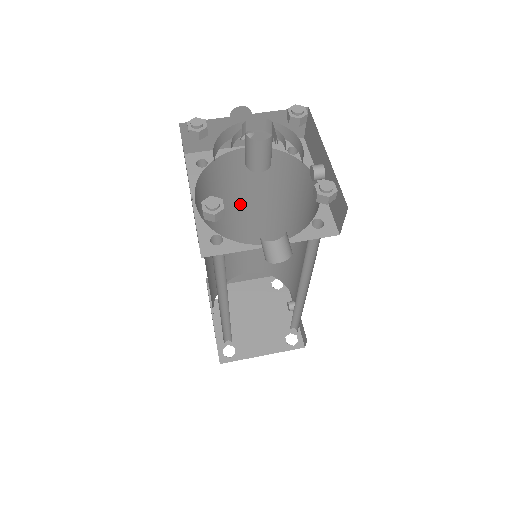
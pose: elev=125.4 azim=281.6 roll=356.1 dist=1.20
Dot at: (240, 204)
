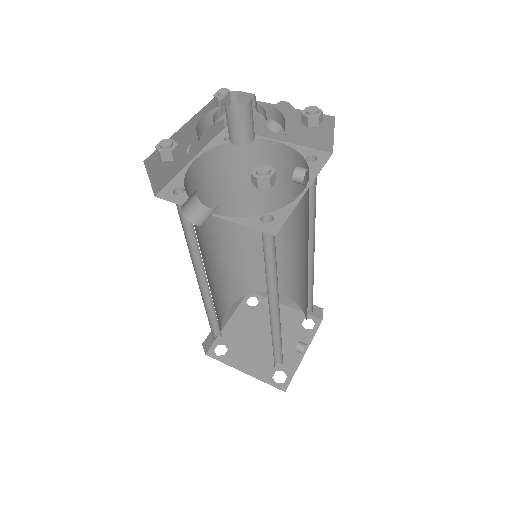
Dot at: (273, 206)
